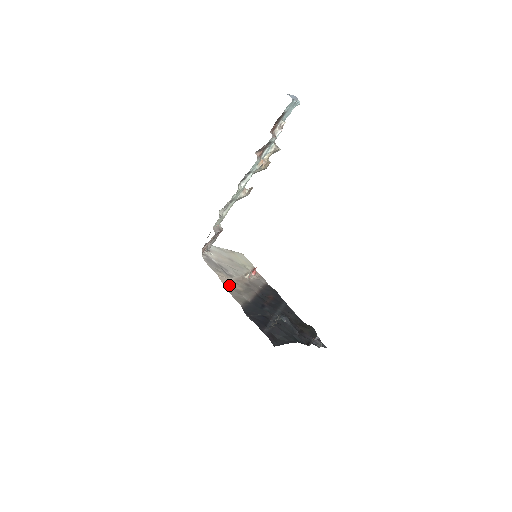
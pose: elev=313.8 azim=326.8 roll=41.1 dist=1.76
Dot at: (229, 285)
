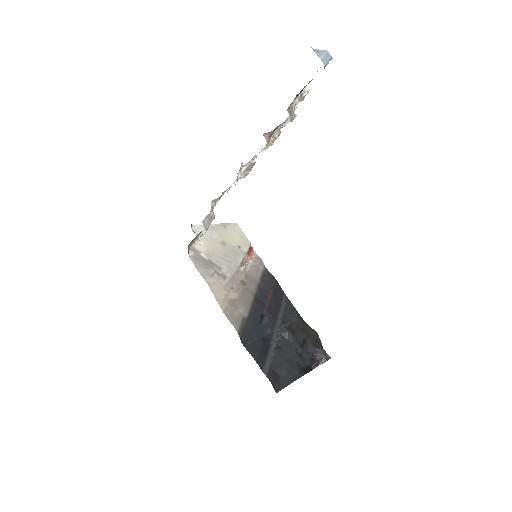
Dot at: (222, 297)
